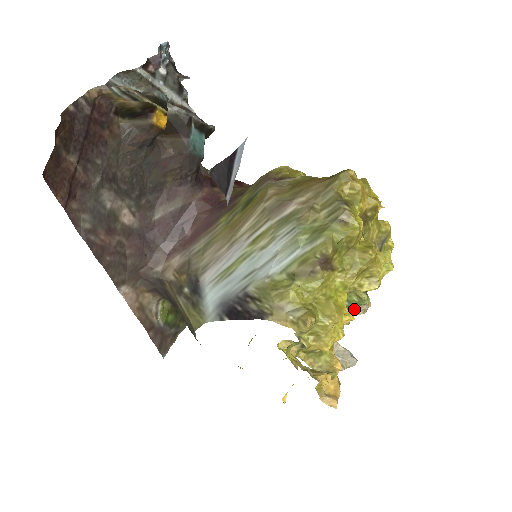
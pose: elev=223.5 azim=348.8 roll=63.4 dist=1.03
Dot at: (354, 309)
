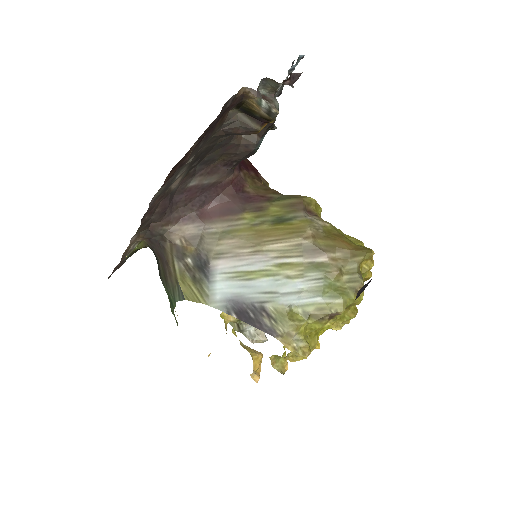
Dot at: occluded
